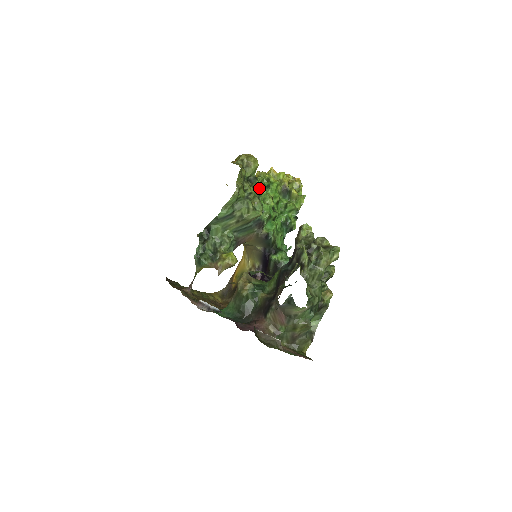
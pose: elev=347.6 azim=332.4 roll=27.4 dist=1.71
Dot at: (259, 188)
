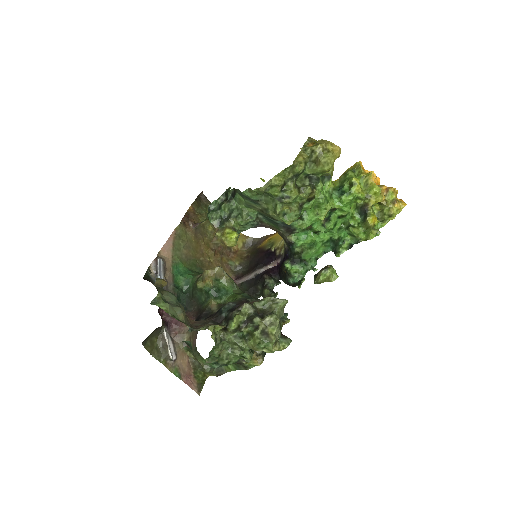
Dot at: (315, 193)
